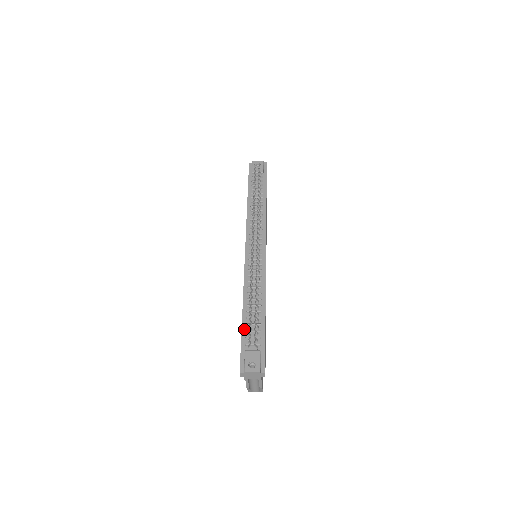
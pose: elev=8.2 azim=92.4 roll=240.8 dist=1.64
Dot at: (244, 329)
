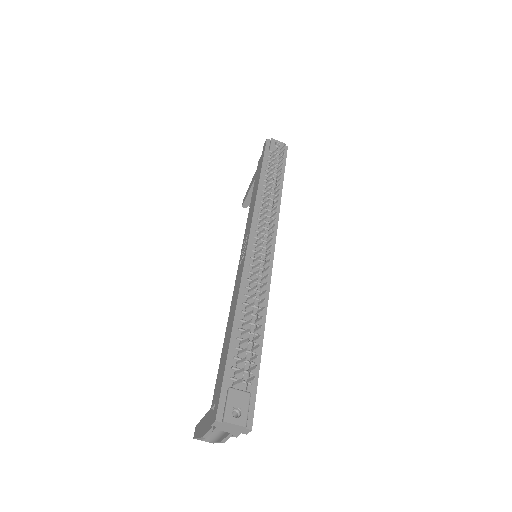
Dot at: (231, 354)
